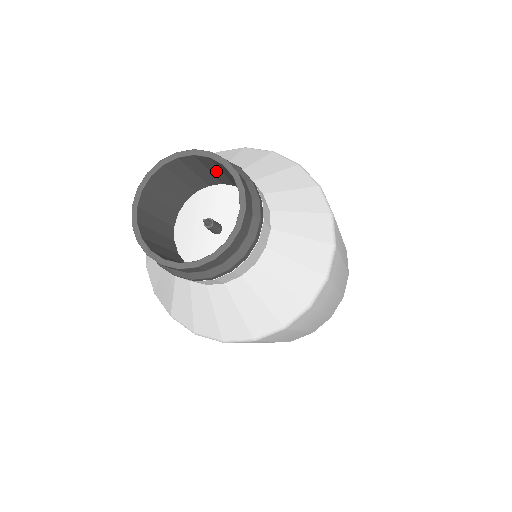
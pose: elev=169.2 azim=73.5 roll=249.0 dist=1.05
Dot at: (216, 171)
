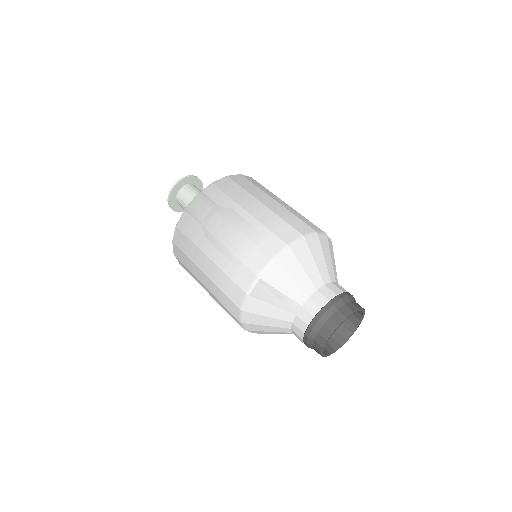
Dot at: occluded
